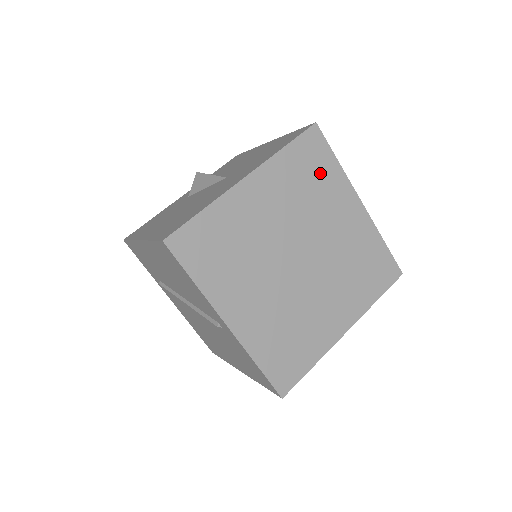
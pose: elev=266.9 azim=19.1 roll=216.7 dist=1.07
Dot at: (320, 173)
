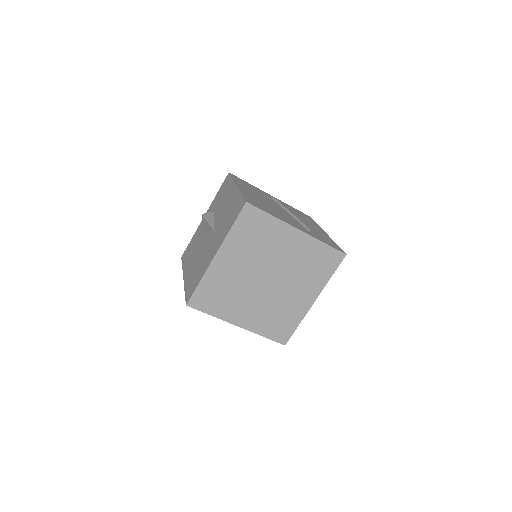
Dot at: (261, 229)
